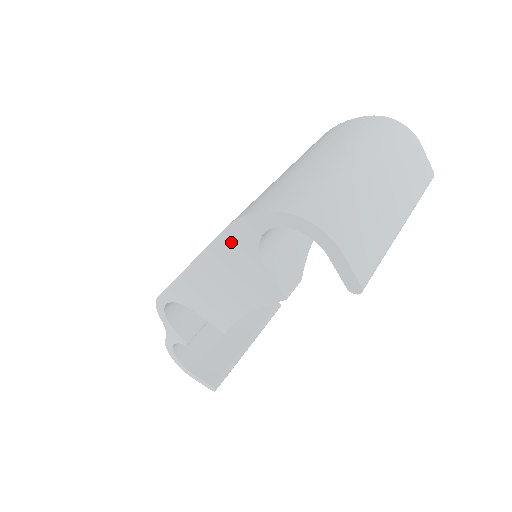
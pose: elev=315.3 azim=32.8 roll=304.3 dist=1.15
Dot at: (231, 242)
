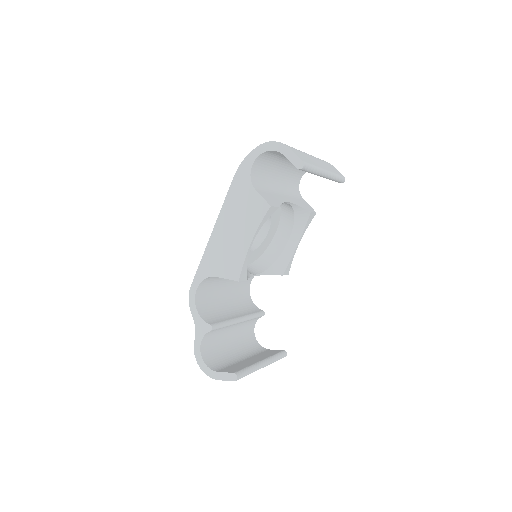
Dot at: (236, 188)
